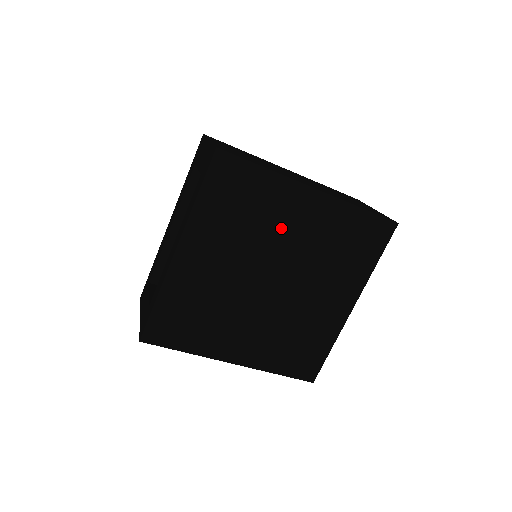
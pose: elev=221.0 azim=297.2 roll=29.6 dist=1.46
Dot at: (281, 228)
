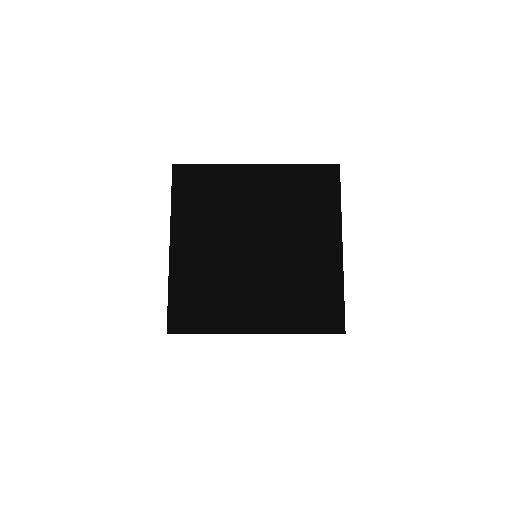
Dot at: (244, 201)
